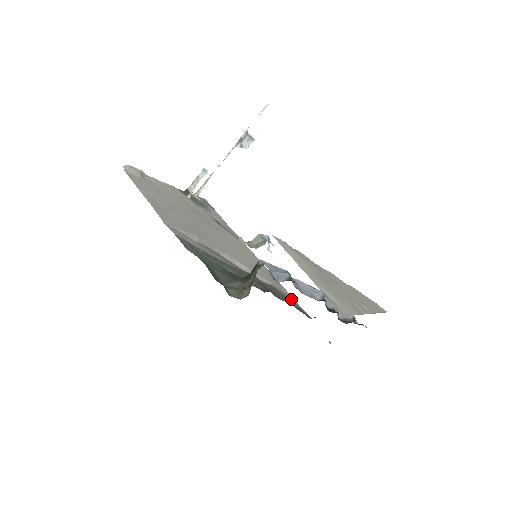
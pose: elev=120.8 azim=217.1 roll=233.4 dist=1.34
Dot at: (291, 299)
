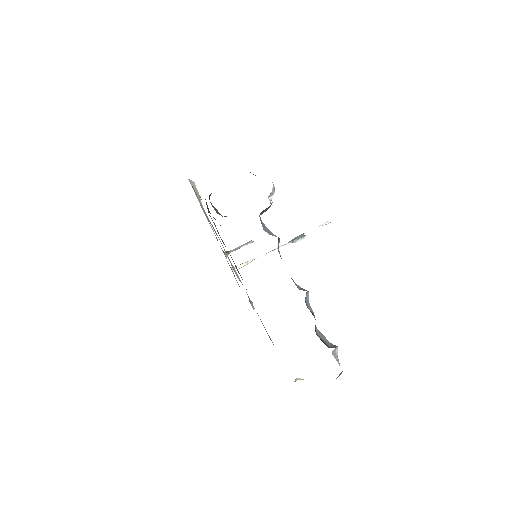
Dot at: occluded
